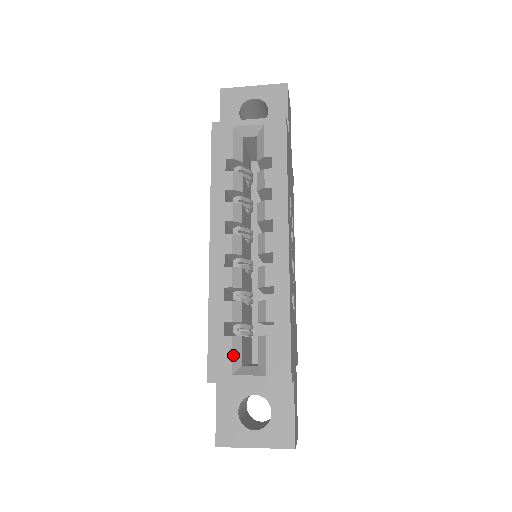
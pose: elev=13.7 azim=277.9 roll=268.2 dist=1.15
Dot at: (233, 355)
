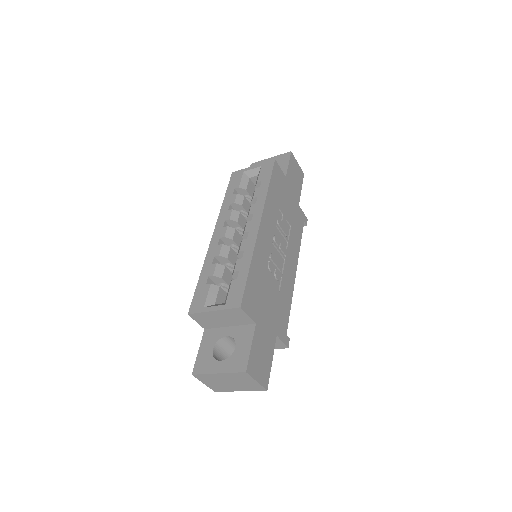
Dot at: (209, 296)
